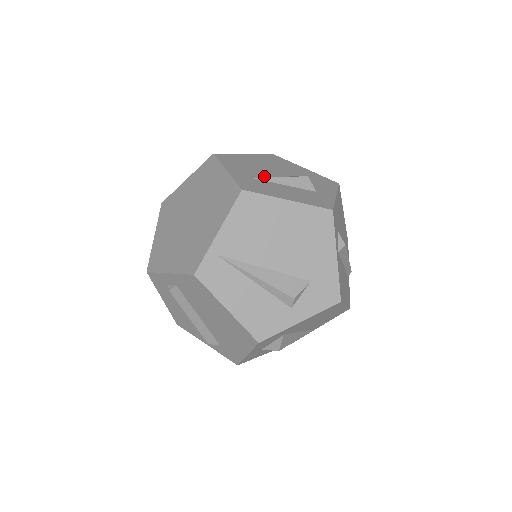
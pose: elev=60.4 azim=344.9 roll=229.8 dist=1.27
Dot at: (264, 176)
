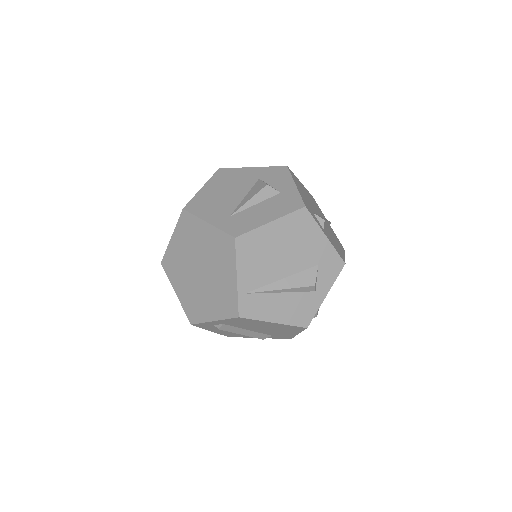
Dot at: (235, 206)
